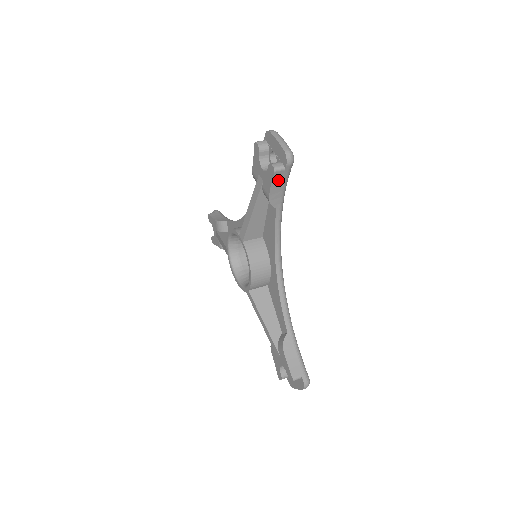
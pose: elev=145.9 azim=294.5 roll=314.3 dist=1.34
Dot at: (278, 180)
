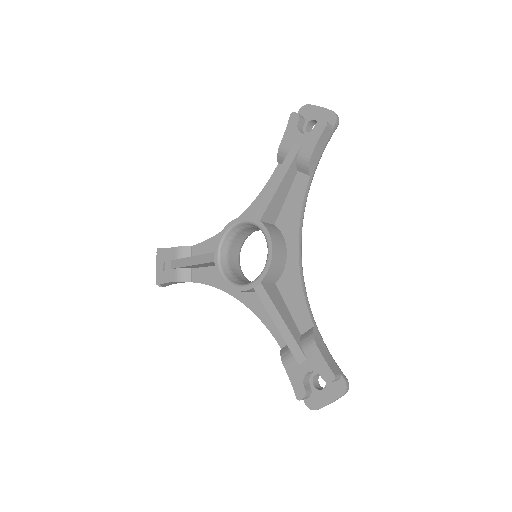
Dot at: (323, 139)
